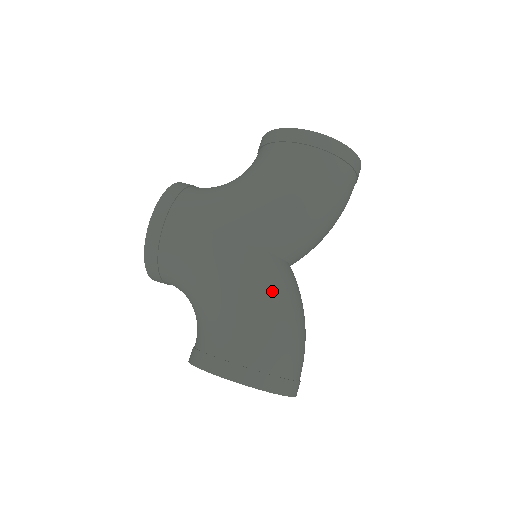
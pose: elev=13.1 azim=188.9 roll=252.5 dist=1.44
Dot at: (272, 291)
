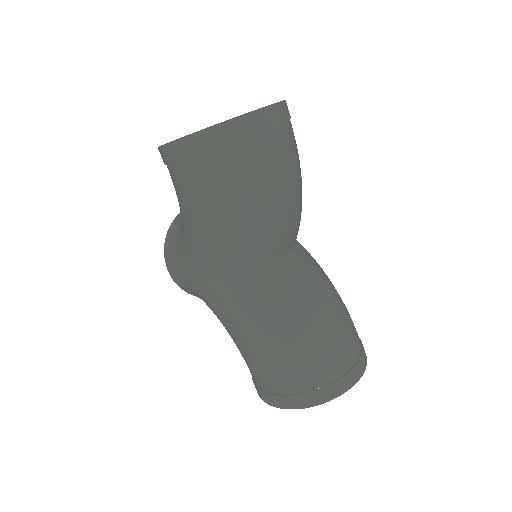
Dot at: (249, 318)
